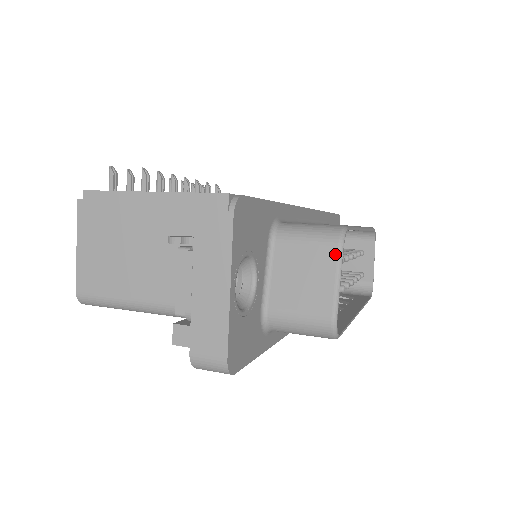
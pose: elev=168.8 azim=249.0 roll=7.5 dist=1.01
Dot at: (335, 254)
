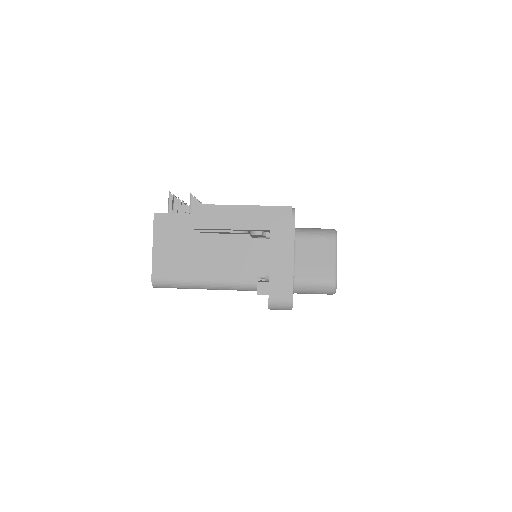
Dot at: (333, 244)
